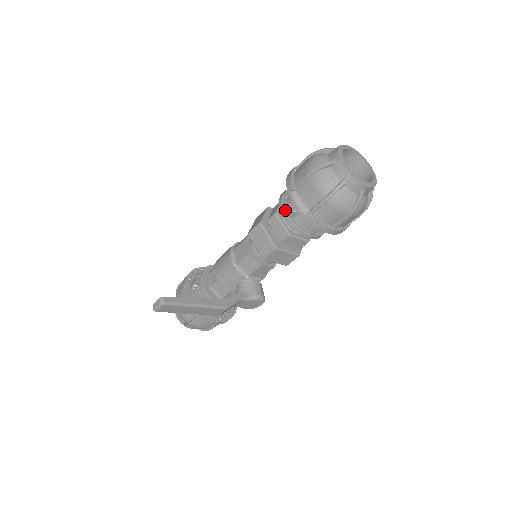
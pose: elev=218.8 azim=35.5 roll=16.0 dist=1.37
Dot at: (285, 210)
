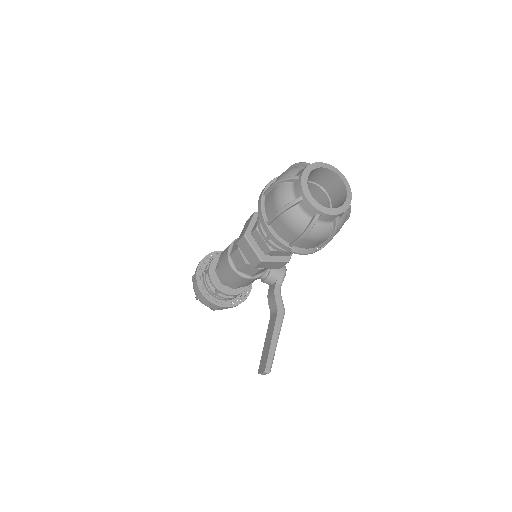
Dot at: (285, 251)
